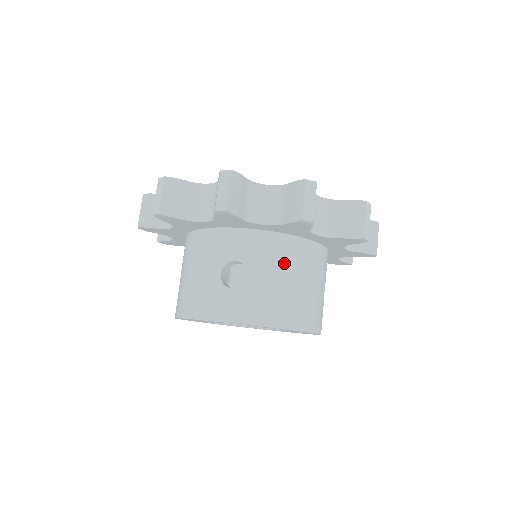
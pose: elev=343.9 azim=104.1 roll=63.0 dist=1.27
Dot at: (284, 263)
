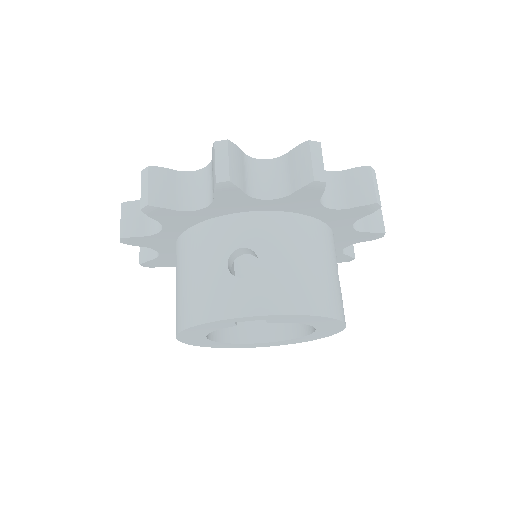
Dot at: (296, 243)
